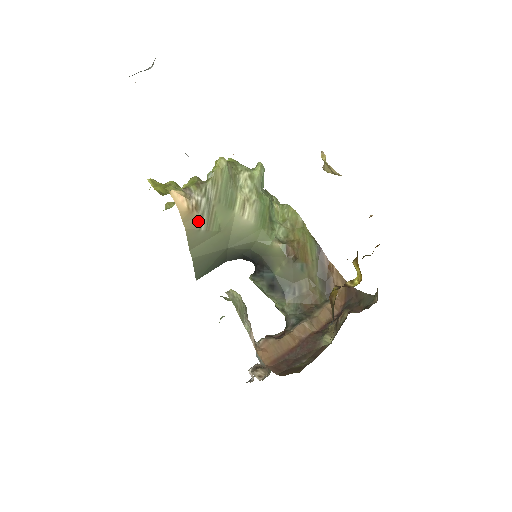
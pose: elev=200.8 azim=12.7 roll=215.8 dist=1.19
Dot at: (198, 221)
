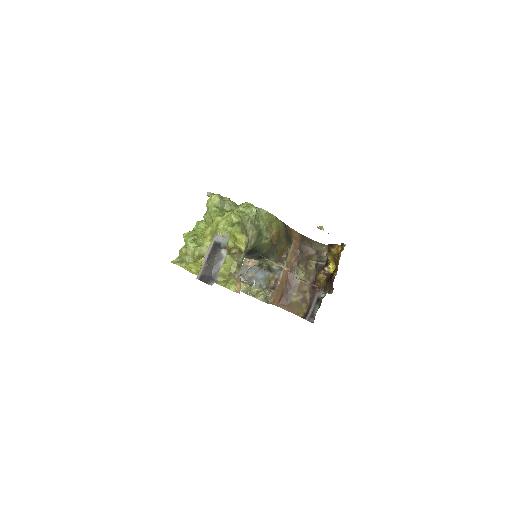
Dot at: occluded
